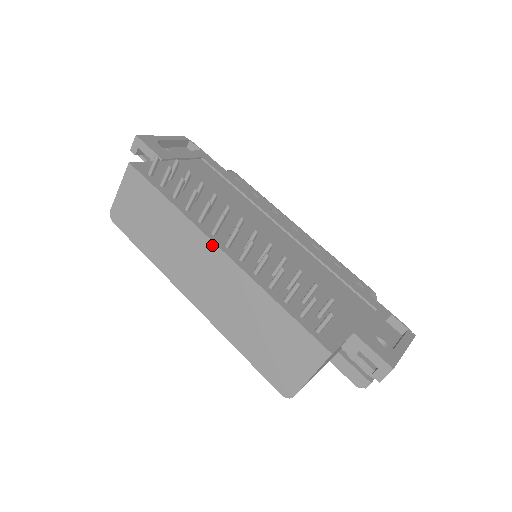
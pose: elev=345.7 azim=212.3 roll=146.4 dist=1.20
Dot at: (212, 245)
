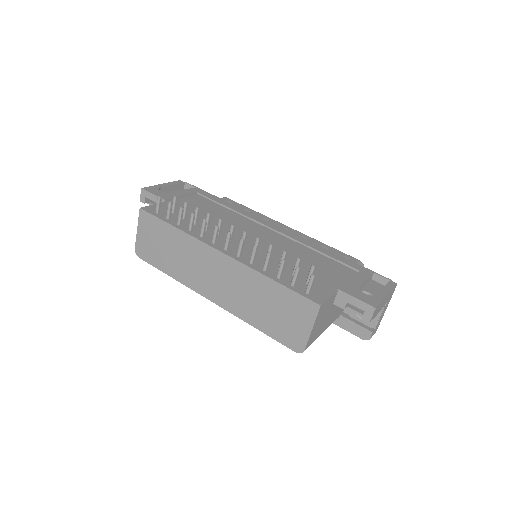
Dot at: (214, 251)
